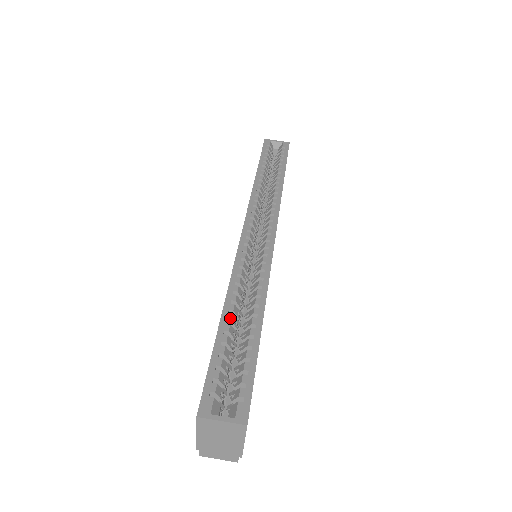
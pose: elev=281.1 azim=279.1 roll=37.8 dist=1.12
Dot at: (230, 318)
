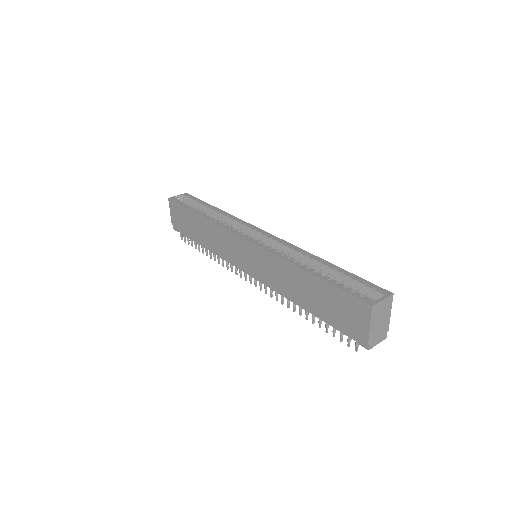
Dot at: (313, 270)
